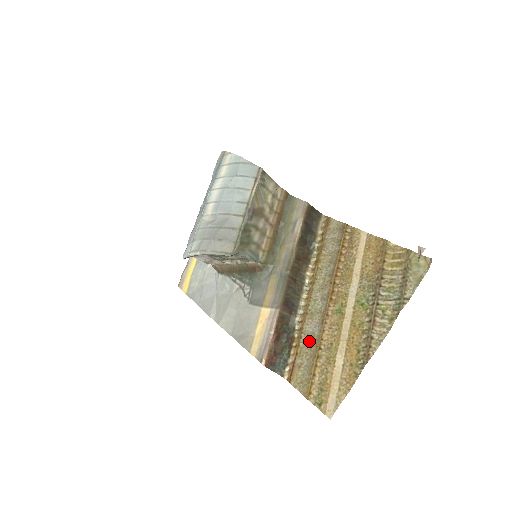
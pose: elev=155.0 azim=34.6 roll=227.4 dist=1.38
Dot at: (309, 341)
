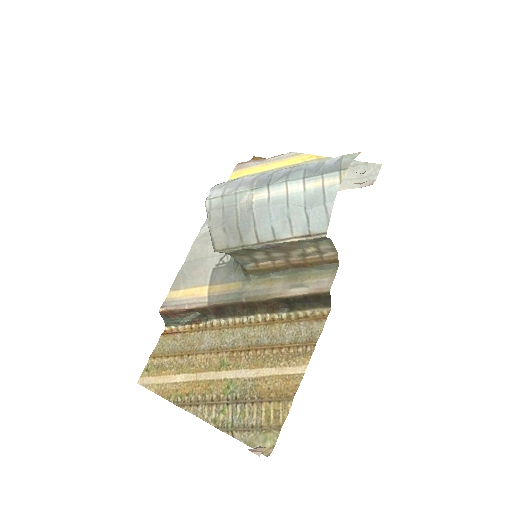
Dot at: (195, 341)
